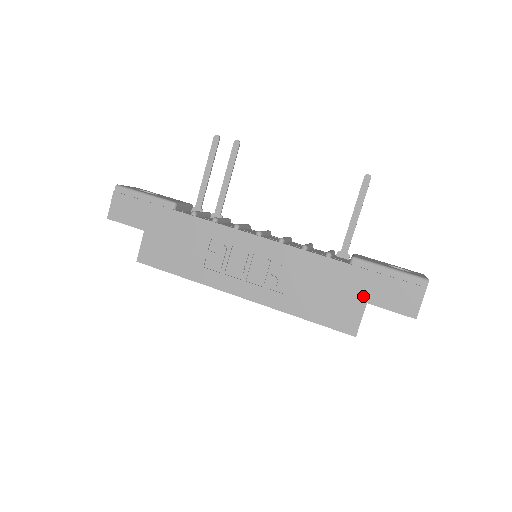
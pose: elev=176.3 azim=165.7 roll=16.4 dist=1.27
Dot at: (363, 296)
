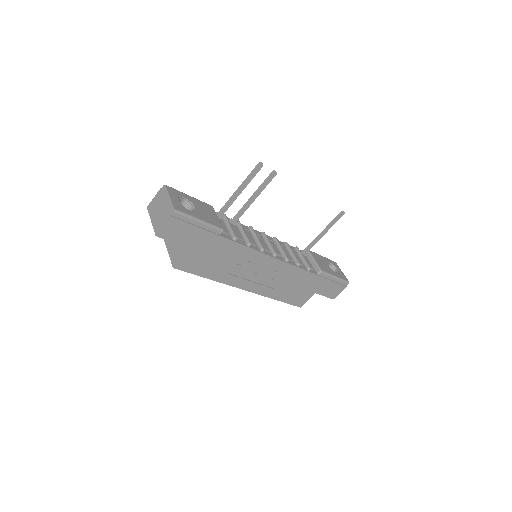
Dot at: (316, 290)
